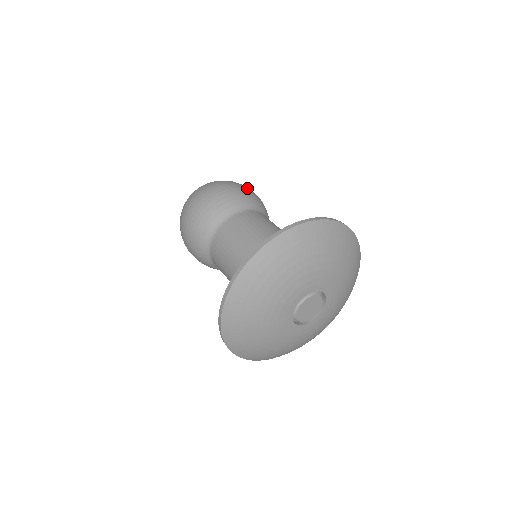
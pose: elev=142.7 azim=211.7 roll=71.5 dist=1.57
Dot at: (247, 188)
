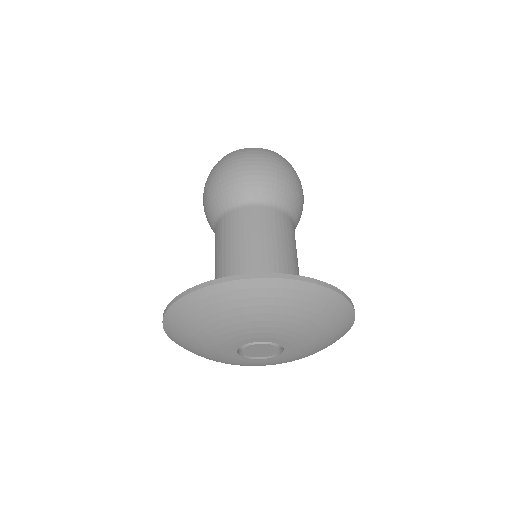
Dot at: occluded
